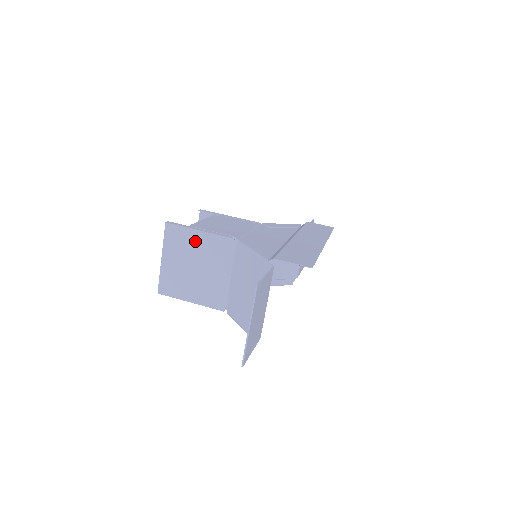
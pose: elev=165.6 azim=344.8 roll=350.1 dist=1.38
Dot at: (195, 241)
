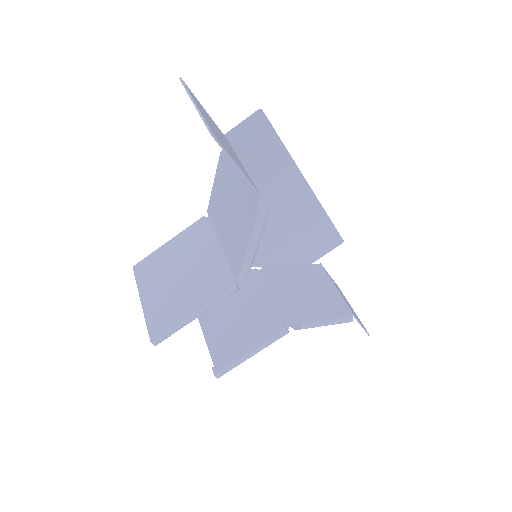
Dot at: (168, 253)
